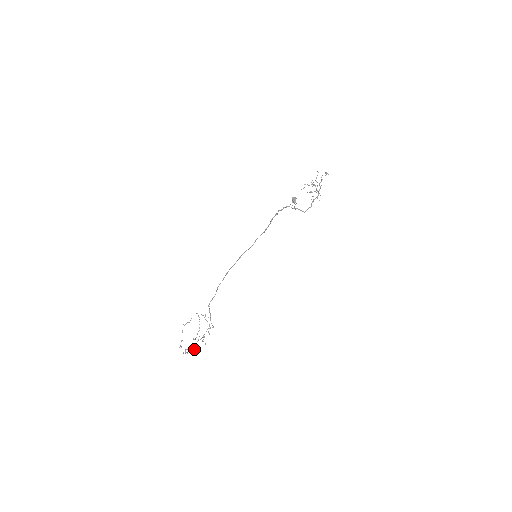
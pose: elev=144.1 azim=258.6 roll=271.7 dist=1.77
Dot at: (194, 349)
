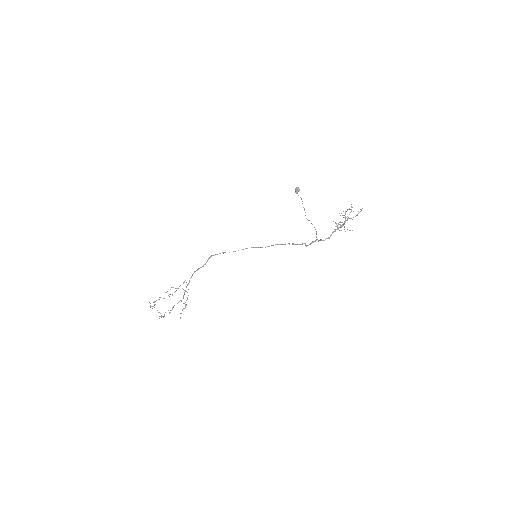
Dot at: (160, 316)
